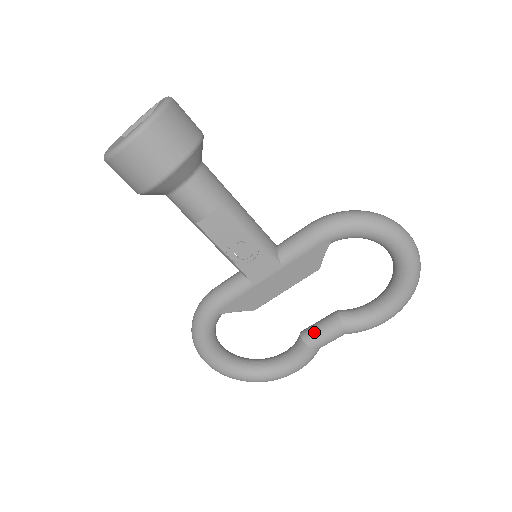
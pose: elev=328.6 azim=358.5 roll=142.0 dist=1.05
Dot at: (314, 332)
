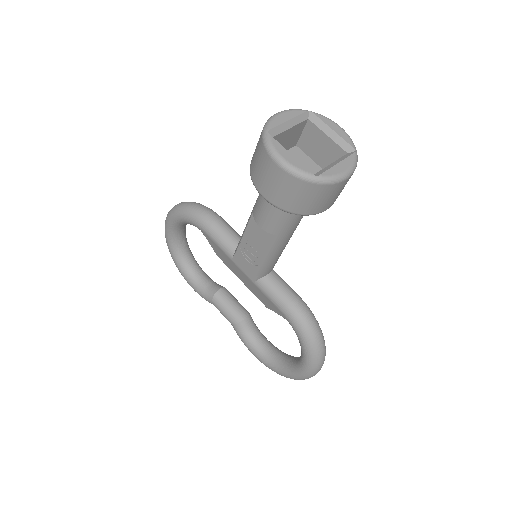
Dot at: (224, 302)
